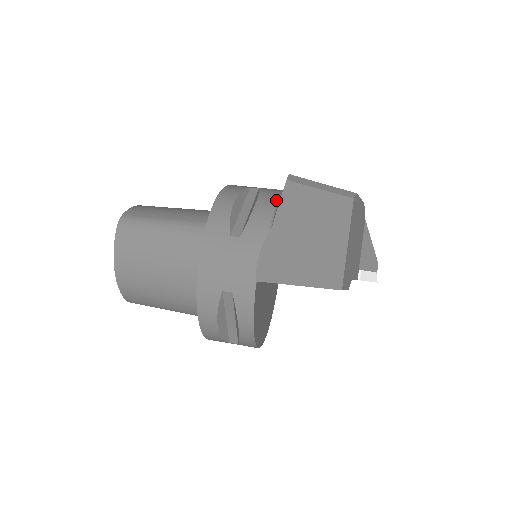
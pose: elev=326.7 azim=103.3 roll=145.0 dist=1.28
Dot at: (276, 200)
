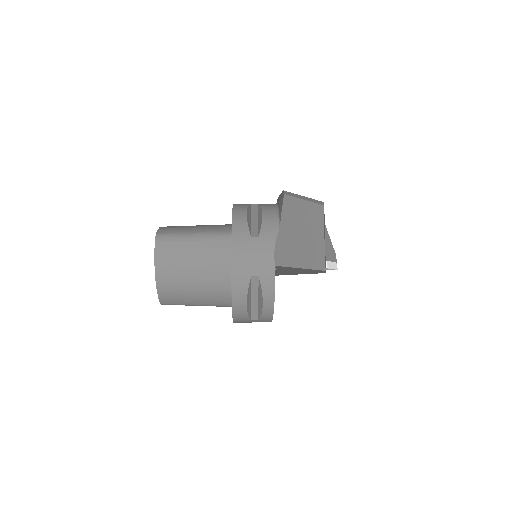
Dot at: (276, 210)
